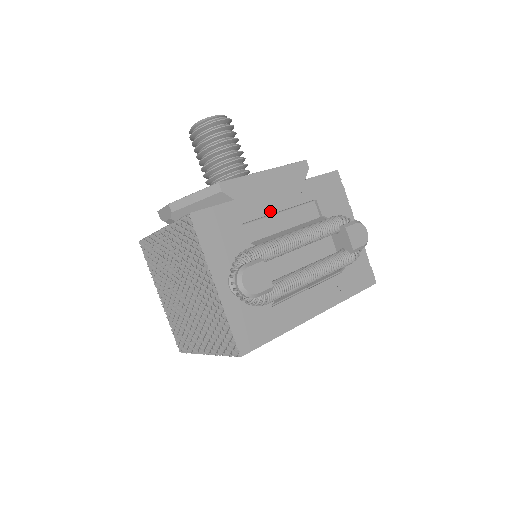
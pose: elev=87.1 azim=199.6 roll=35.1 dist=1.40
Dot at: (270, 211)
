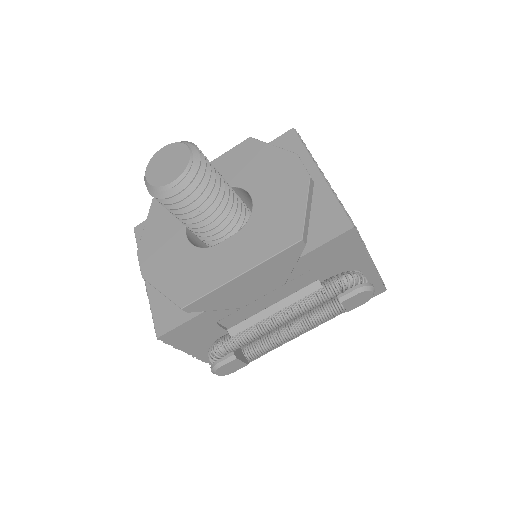
Dot at: (249, 300)
